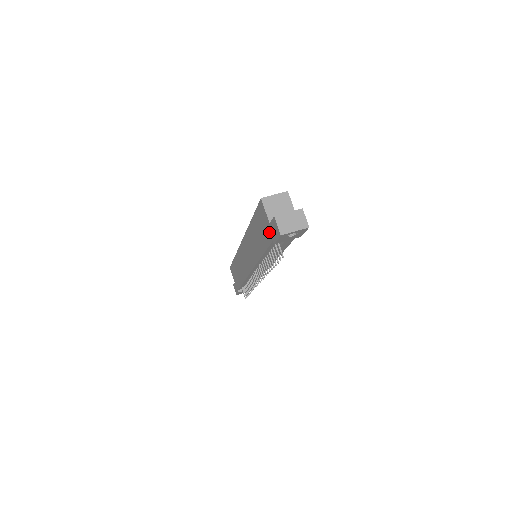
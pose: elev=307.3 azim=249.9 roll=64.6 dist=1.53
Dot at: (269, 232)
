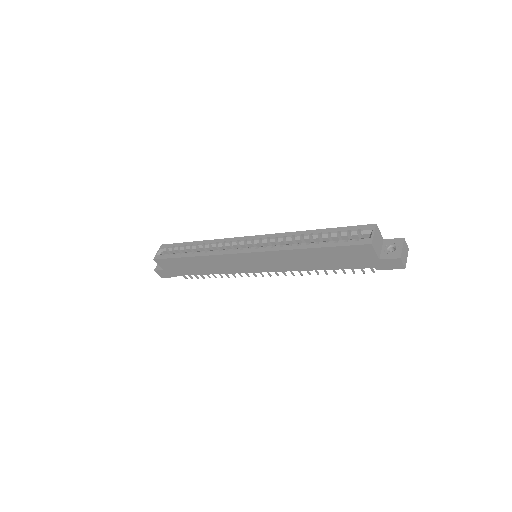
Dot at: (371, 263)
